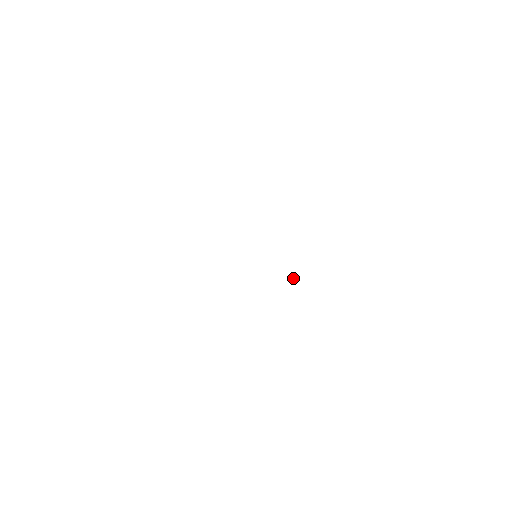
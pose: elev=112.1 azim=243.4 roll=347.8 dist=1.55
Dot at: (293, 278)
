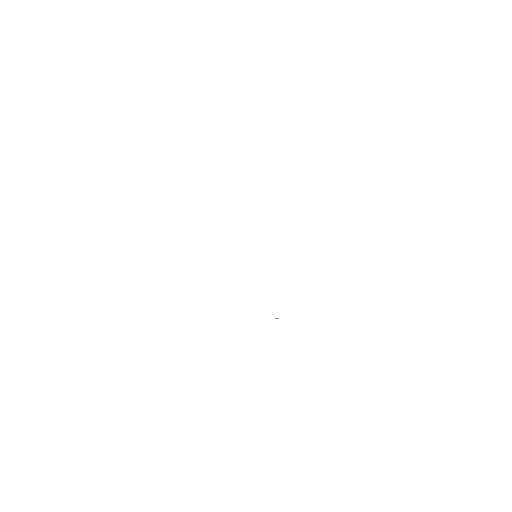
Dot at: (275, 318)
